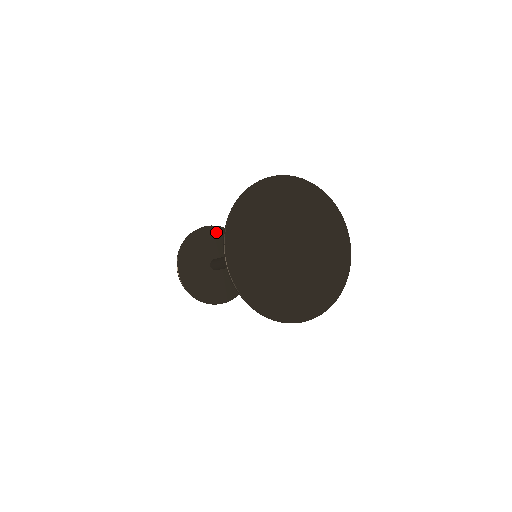
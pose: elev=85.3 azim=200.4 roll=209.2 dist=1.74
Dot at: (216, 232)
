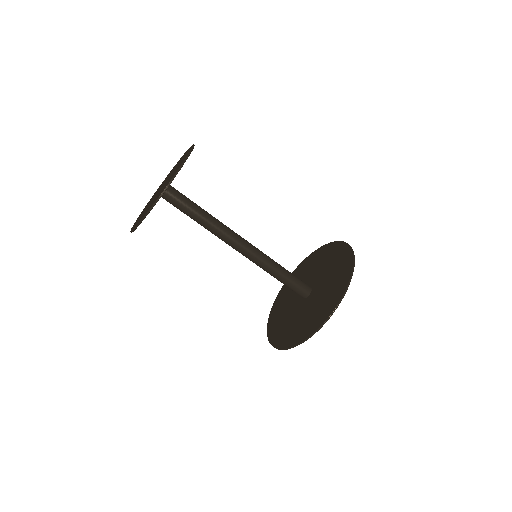
Dot at: occluded
